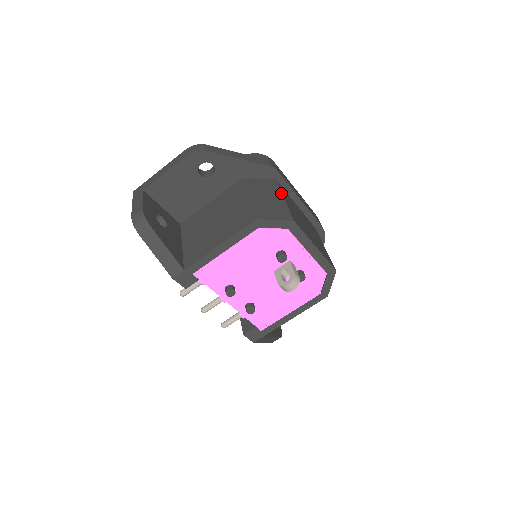
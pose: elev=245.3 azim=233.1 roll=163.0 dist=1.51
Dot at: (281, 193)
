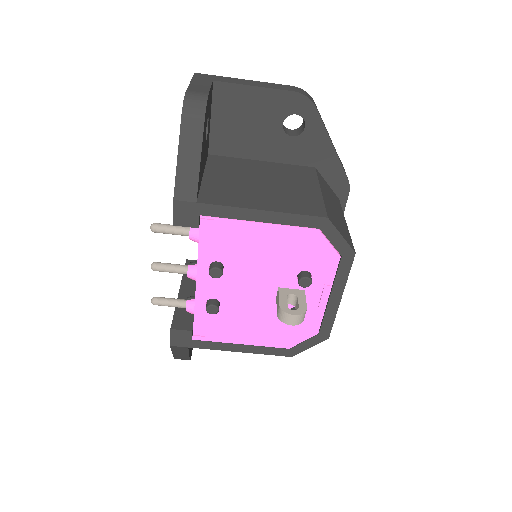
Dot at: occluded
